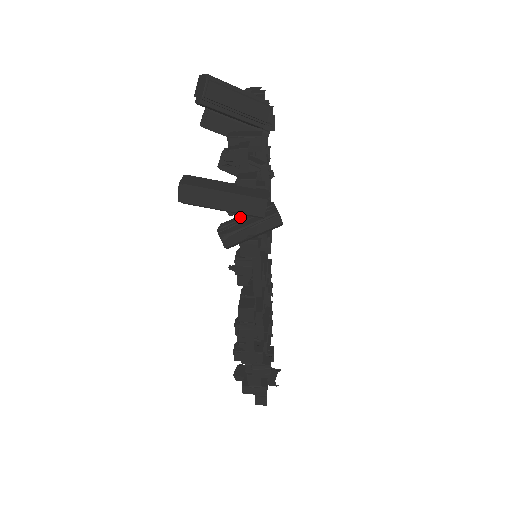
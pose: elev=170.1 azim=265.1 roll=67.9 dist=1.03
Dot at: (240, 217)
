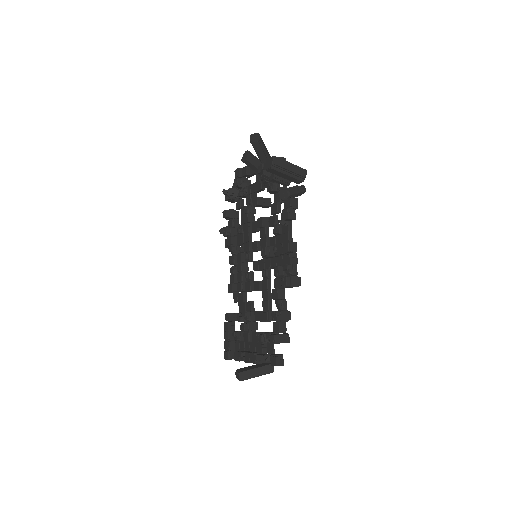
Dot at: (287, 188)
